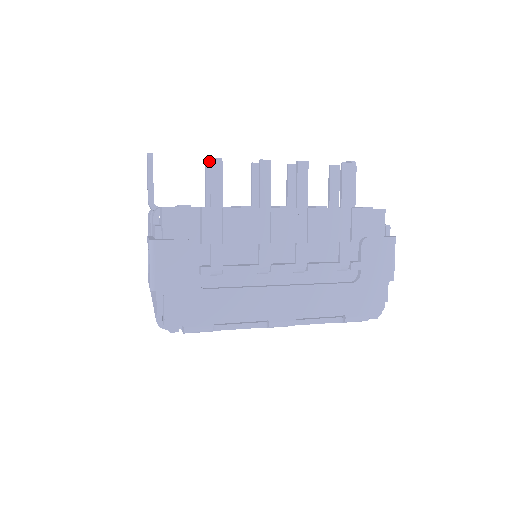
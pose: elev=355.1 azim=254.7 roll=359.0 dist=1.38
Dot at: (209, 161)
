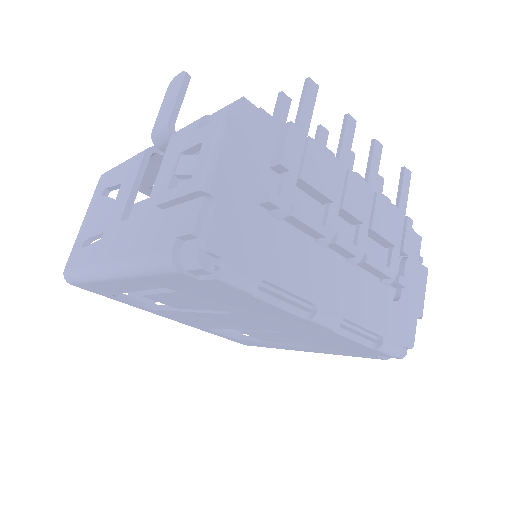
Dot at: (285, 94)
